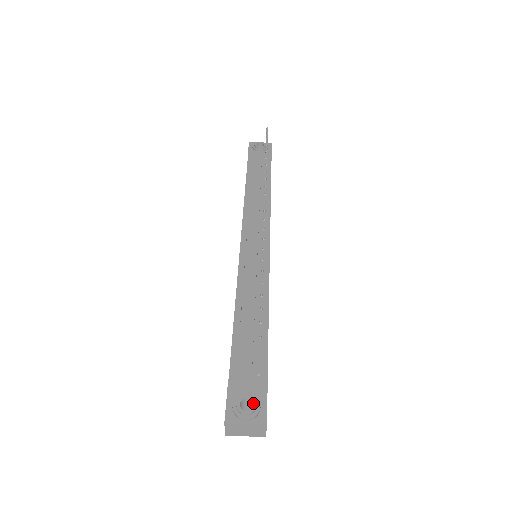
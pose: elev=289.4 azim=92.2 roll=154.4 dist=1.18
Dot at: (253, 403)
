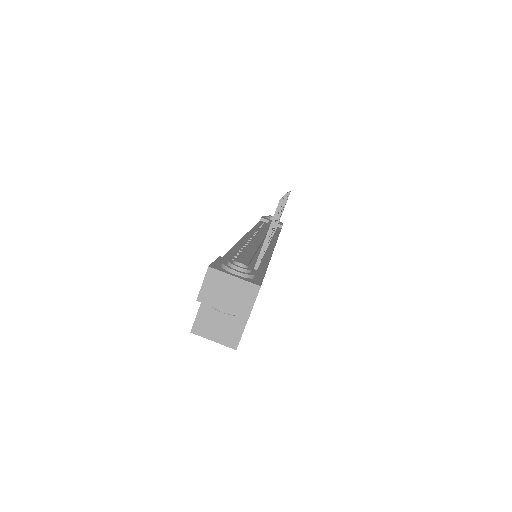
Dot at: (248, 267)
